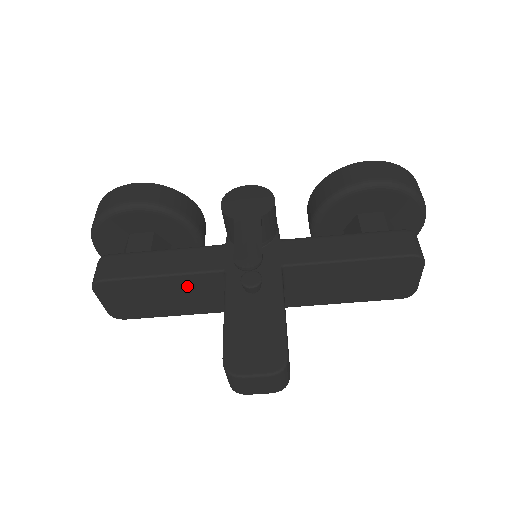
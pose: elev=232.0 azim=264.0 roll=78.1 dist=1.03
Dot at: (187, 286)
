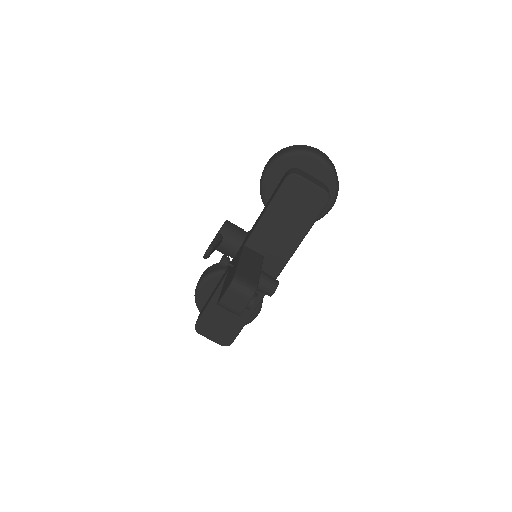
Dot at: occluded
